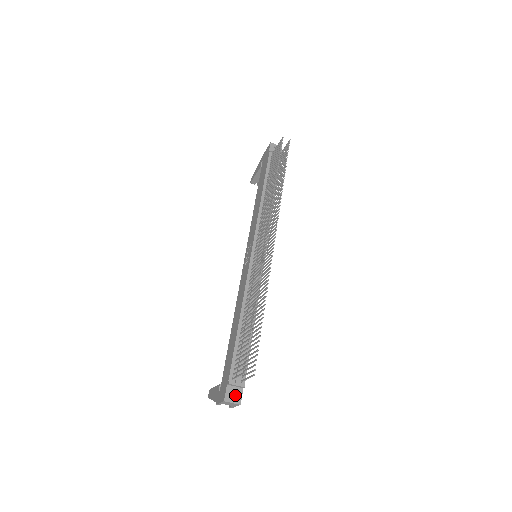
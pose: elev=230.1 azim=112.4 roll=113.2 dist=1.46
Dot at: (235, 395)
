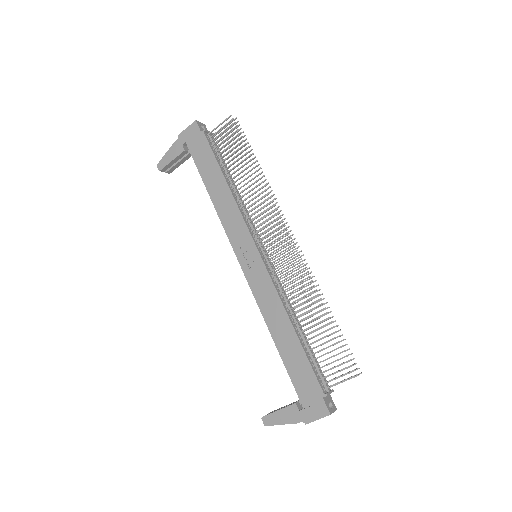
Dot at: (329, 404)
